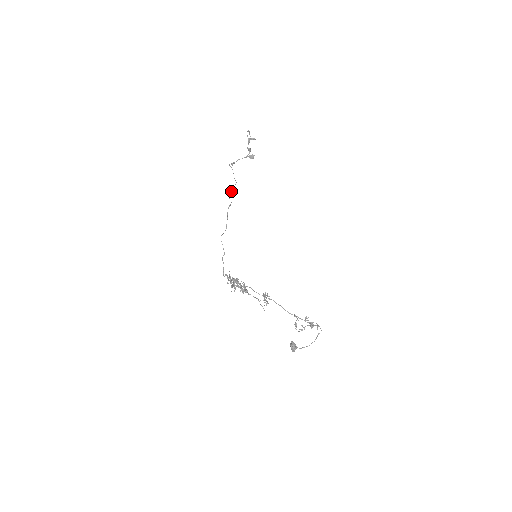
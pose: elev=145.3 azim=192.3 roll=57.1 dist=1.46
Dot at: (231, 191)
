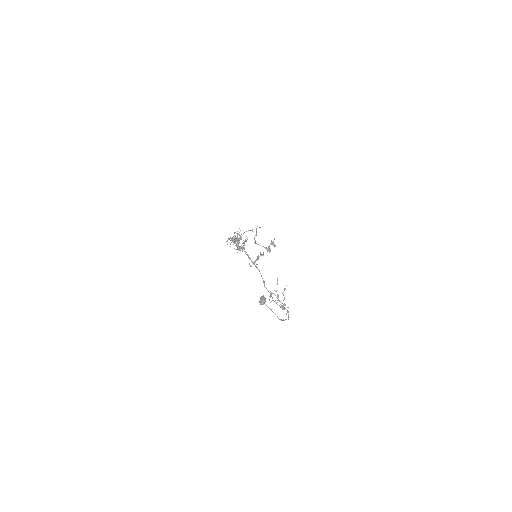
Dot at: occluded
